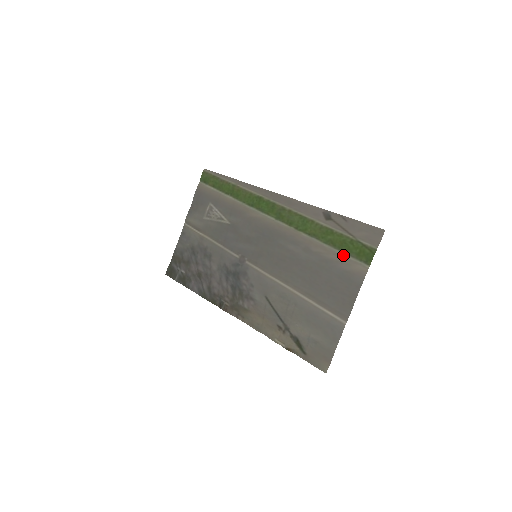
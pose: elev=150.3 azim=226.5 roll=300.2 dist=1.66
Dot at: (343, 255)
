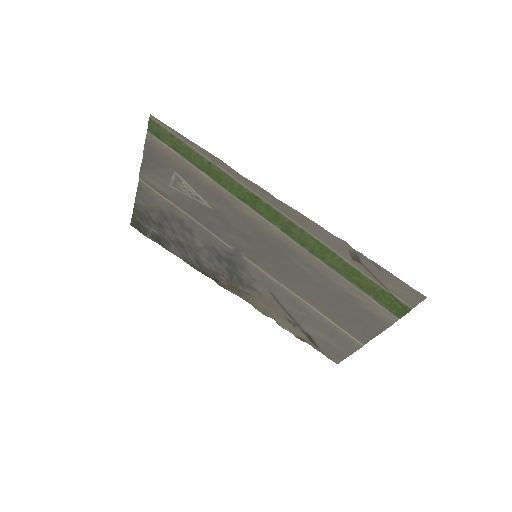
Dot at: (370, 299)
